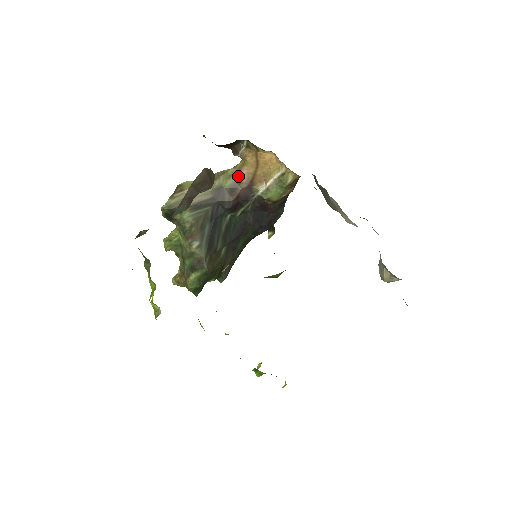
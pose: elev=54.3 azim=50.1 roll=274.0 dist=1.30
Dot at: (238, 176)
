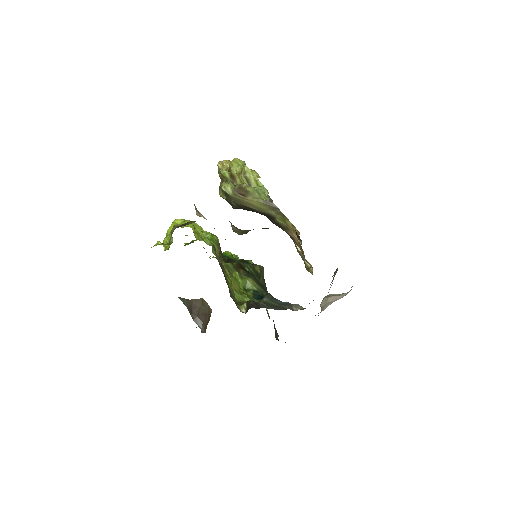
Dot at: (289, 230)
